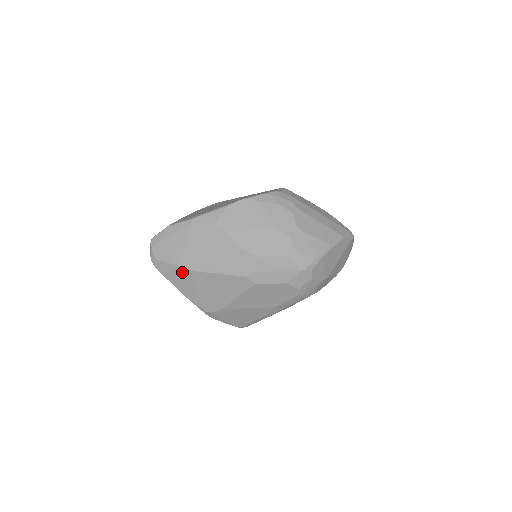
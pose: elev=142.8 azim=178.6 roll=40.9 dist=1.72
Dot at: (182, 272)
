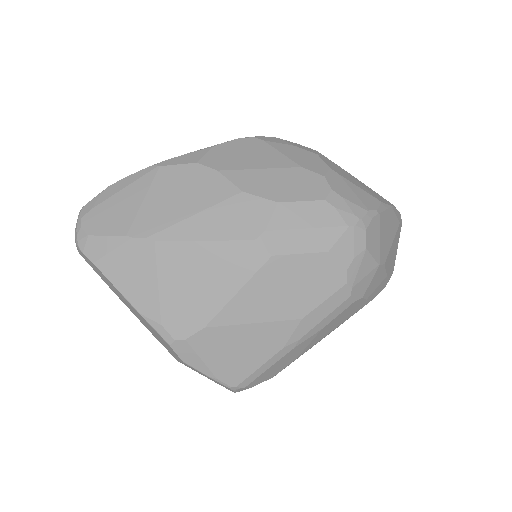
Dot at: (134, 249)
